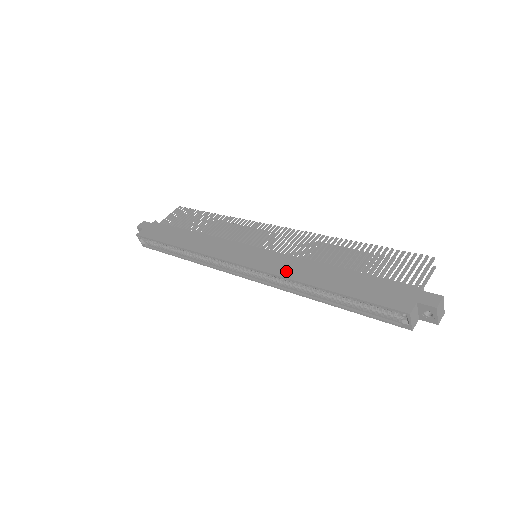
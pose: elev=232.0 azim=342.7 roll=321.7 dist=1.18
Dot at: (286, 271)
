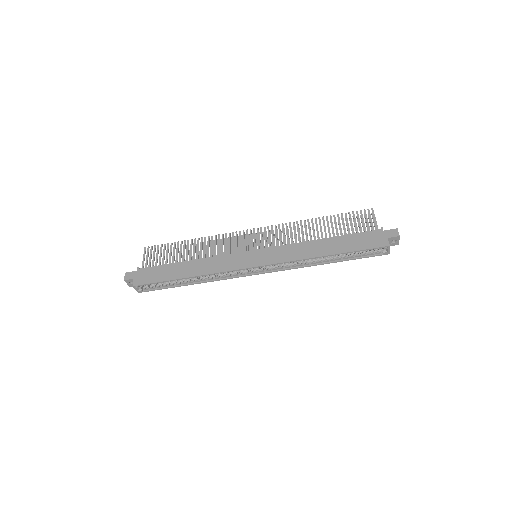
Dot at: (295, 256)
